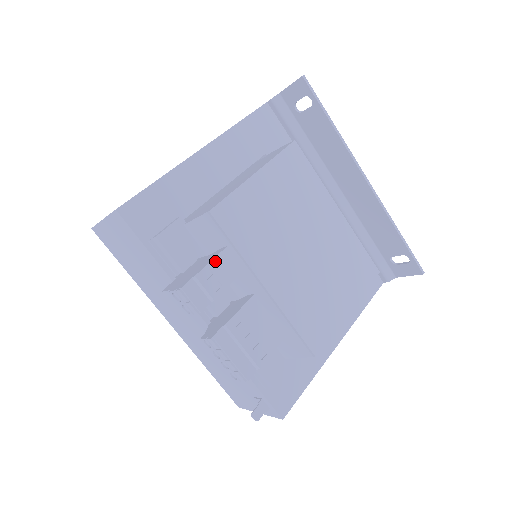
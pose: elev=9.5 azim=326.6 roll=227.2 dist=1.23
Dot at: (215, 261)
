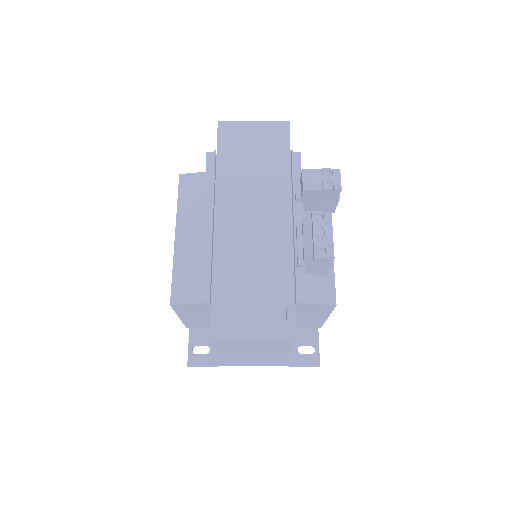
Dot at: occluded
